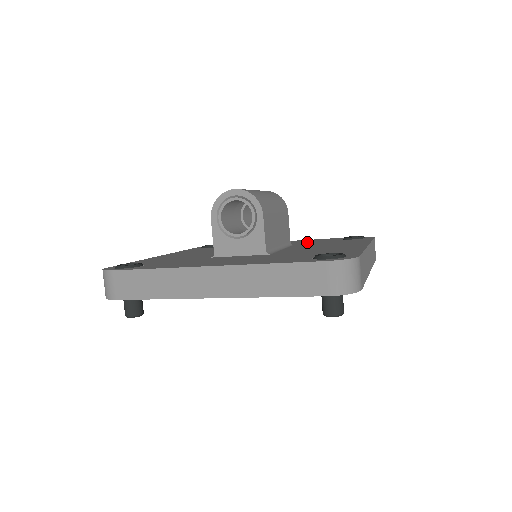
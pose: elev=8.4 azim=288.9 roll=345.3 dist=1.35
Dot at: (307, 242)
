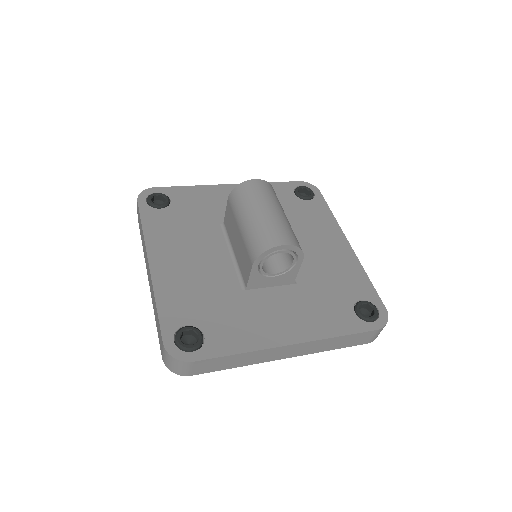
Dot at: occluded
